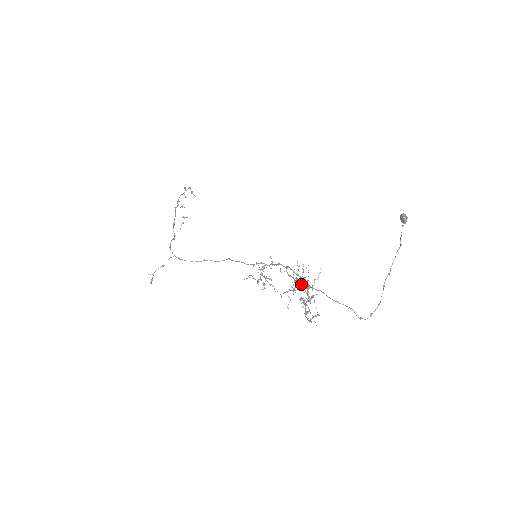
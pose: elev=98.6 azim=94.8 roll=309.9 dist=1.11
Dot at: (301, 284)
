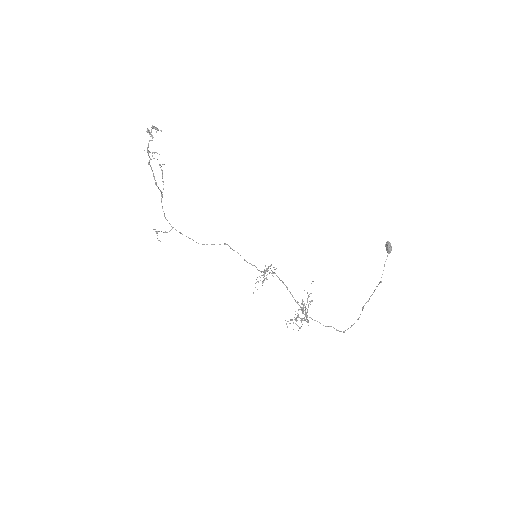
Dot at: occluded
